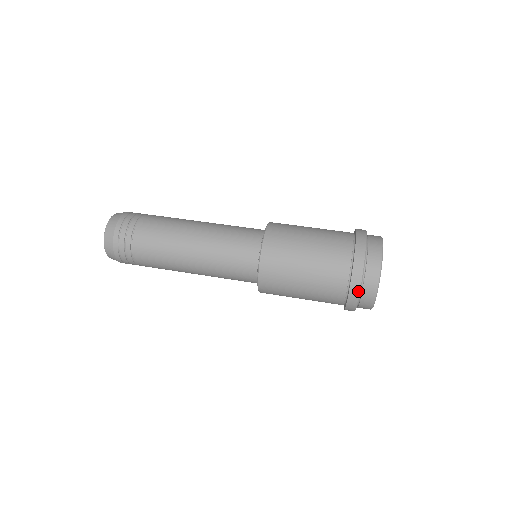
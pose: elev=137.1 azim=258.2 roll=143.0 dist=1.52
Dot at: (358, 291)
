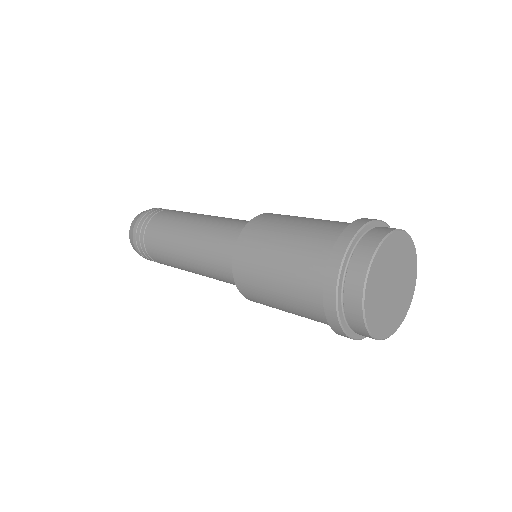
Dot at: (334, 305)
